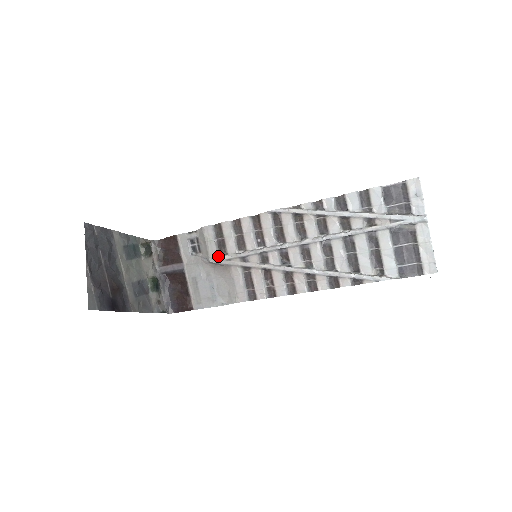
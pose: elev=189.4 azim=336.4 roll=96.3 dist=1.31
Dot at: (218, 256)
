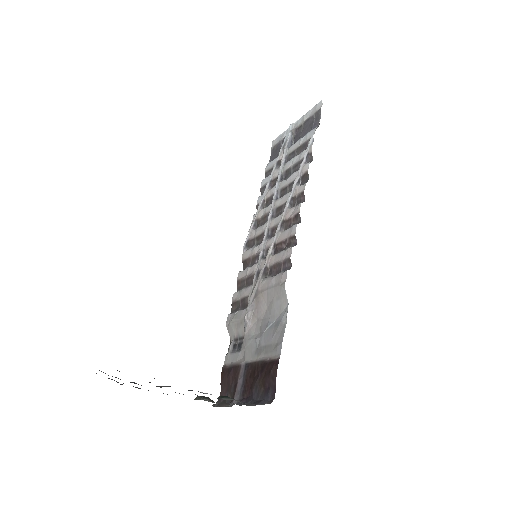
Dot at: (247, 307)
